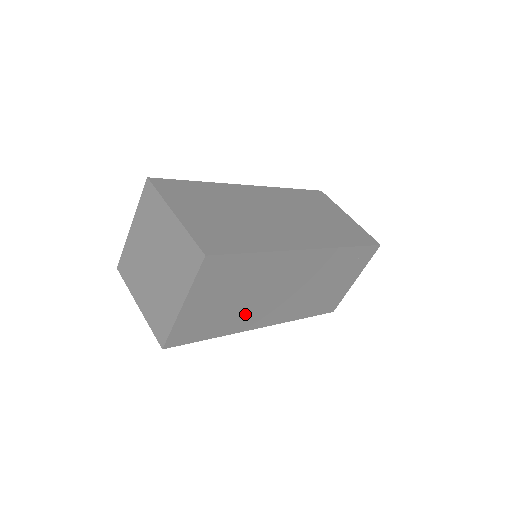
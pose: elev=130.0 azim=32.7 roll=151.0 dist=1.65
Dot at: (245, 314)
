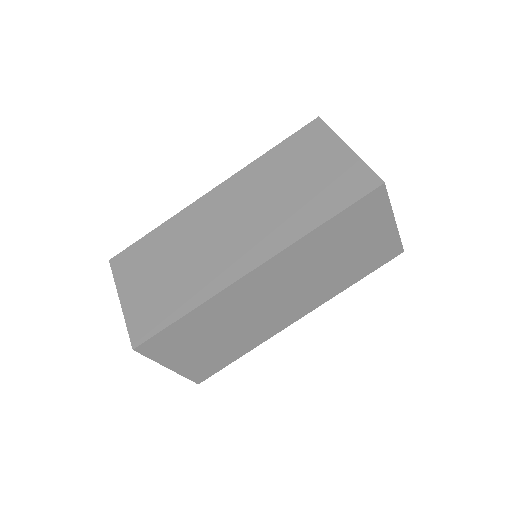
Dot at: (255, 330)
